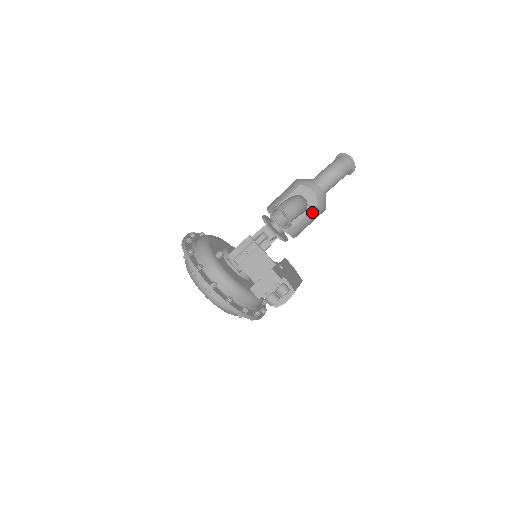
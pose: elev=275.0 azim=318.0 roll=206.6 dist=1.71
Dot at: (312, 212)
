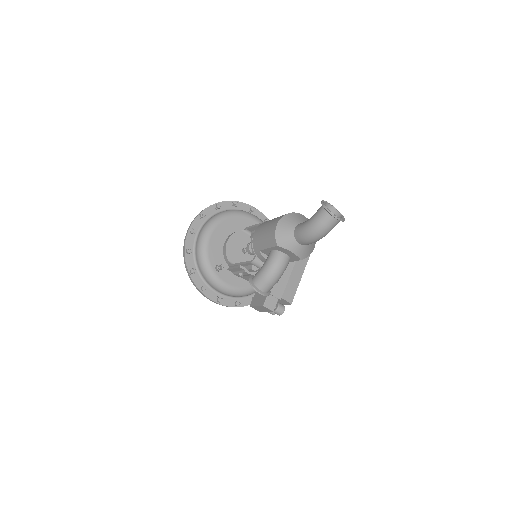
Dot at: occluded
